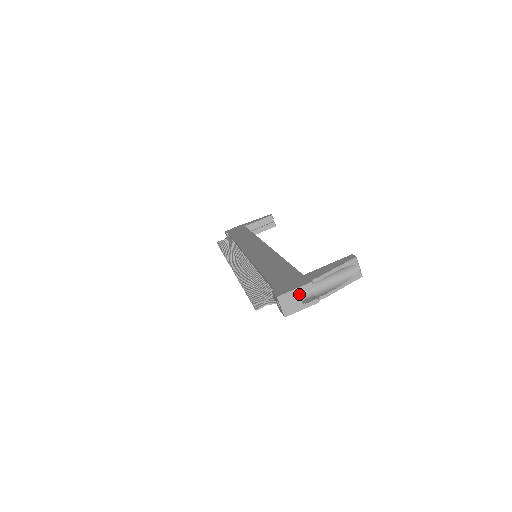
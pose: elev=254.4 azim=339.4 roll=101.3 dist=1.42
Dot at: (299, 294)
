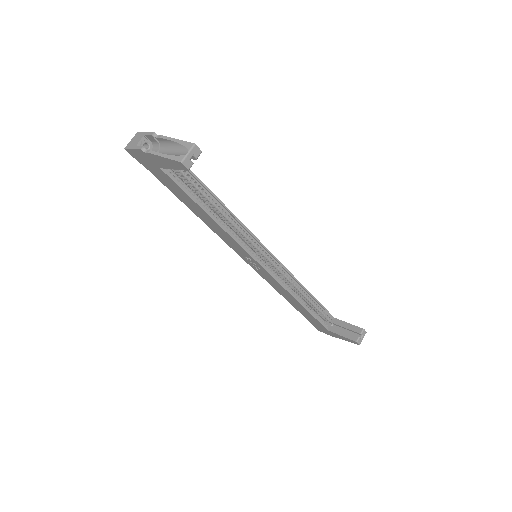
Dot at: (145, 140)
